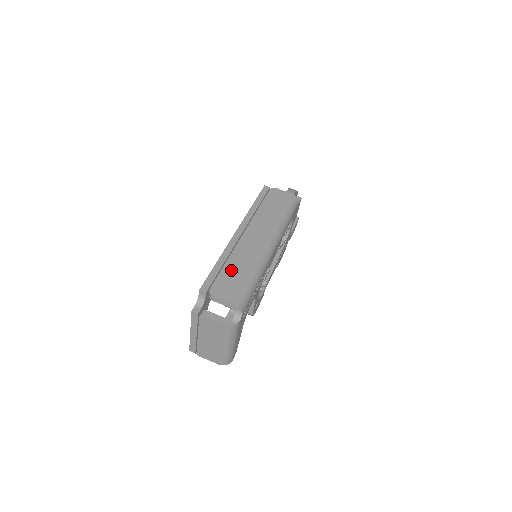
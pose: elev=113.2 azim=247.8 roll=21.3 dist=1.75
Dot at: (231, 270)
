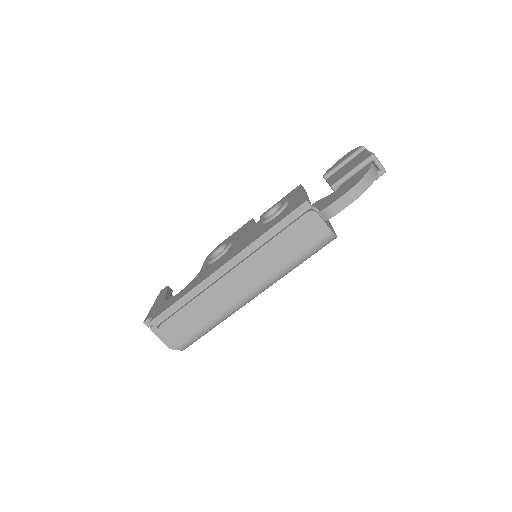
Dot at: (191, 313)
